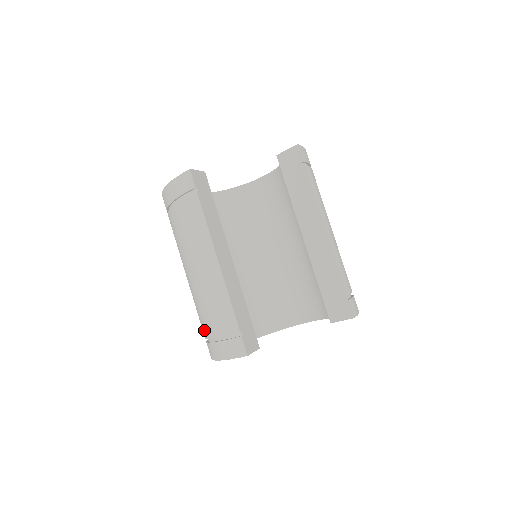
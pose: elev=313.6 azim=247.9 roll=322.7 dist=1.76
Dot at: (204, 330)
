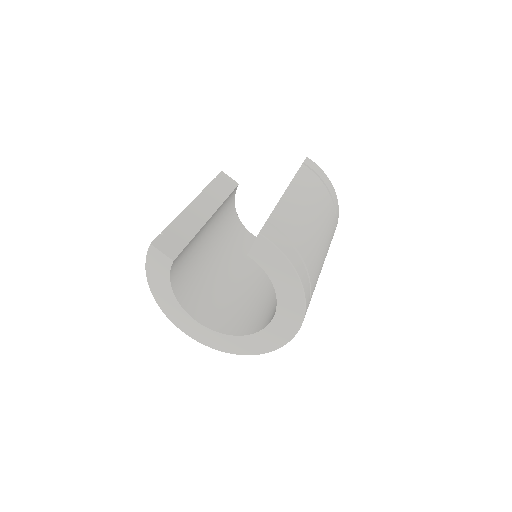
Dot at: occluded
